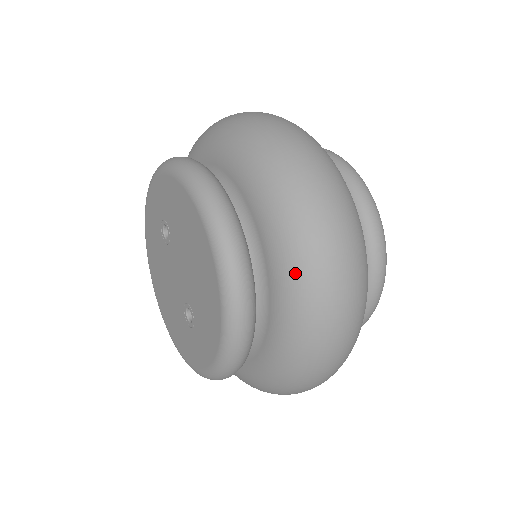
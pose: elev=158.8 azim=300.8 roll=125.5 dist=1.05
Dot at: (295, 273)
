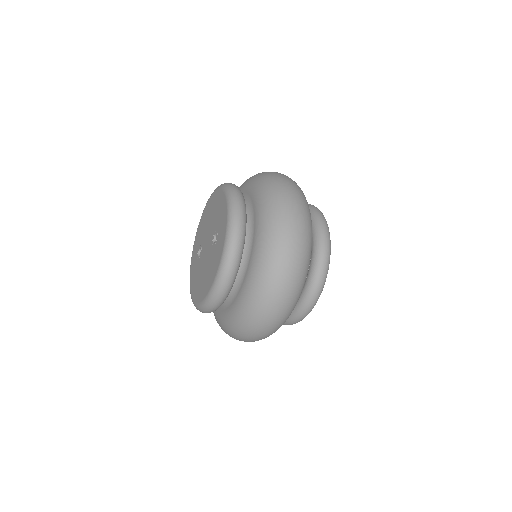
Dot at: (251, 178)
